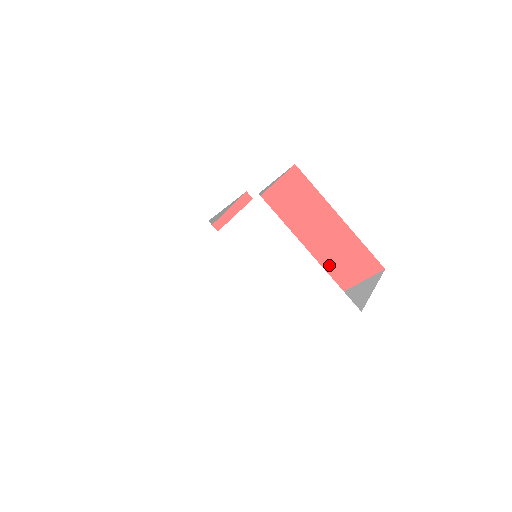
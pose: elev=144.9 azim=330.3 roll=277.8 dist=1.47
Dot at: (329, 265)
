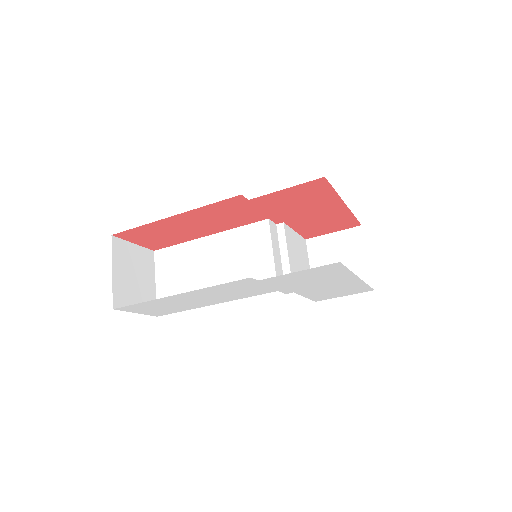
Dot at: (308, 228)
